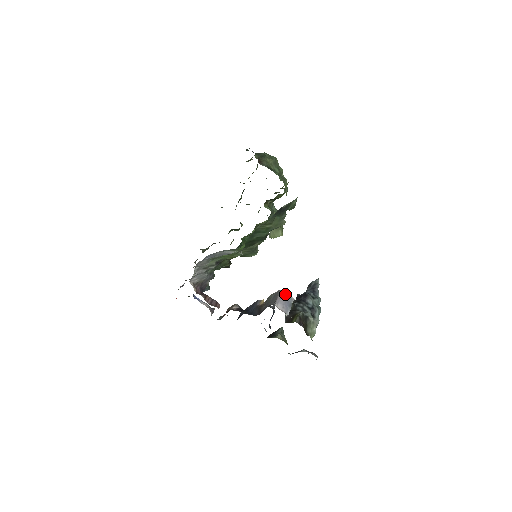
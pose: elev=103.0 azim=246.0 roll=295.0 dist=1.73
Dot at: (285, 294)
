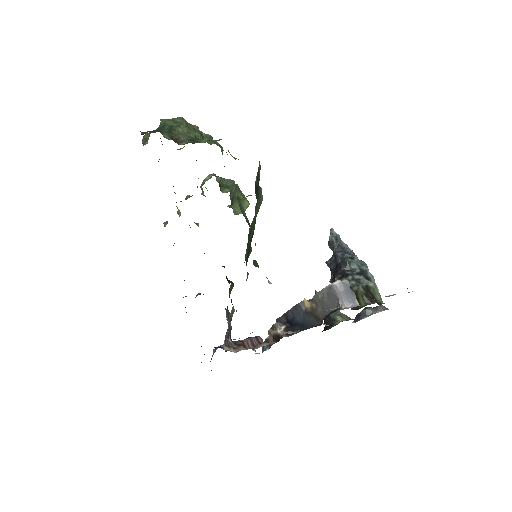
Dot at: (340, 286)
